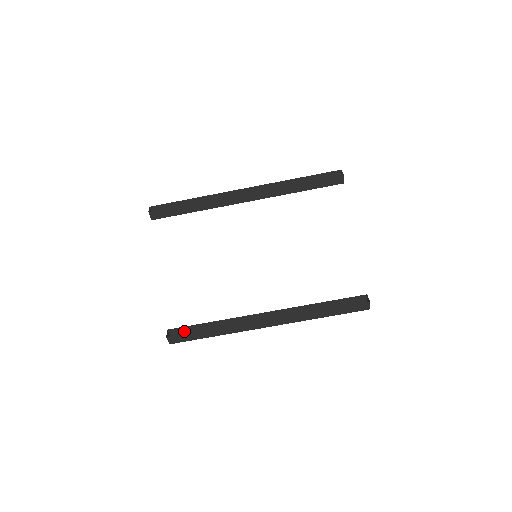
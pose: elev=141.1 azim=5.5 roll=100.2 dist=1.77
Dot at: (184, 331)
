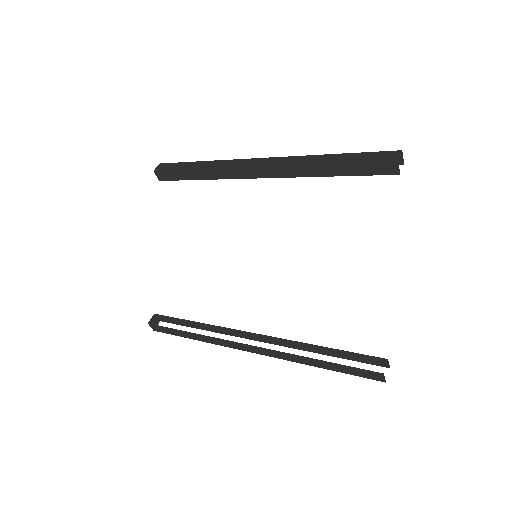
Dot at: (171, 320)
